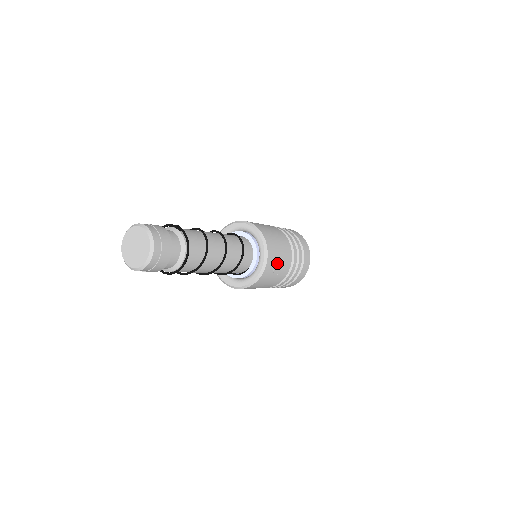
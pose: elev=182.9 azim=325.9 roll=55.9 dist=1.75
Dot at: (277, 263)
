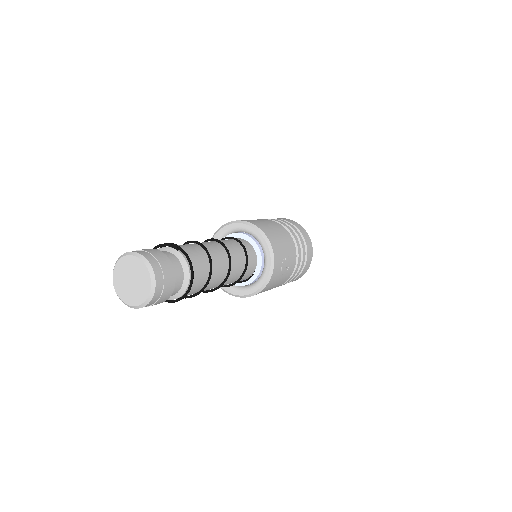
Dot at: (283, 260)
